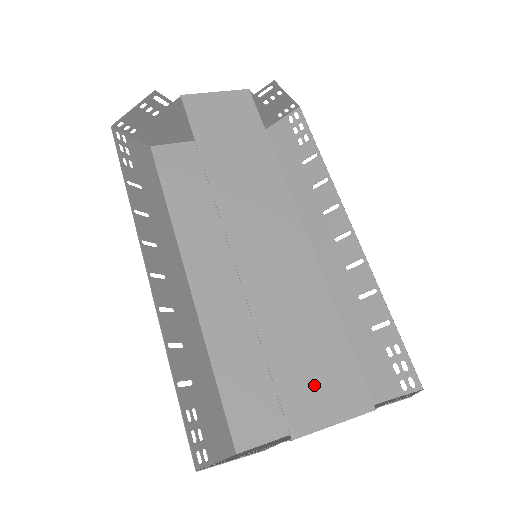
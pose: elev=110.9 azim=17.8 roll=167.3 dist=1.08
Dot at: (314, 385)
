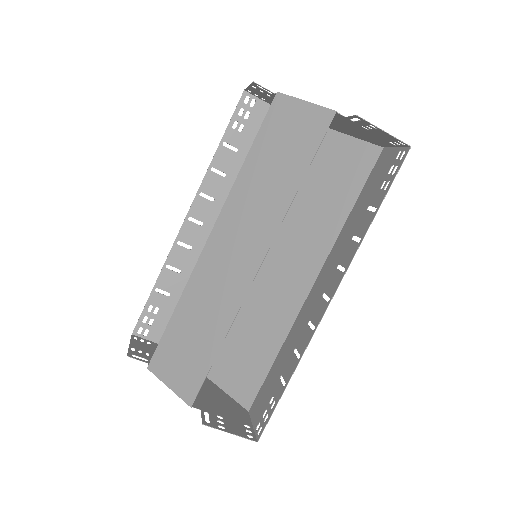
Dot at: (177, 359)
